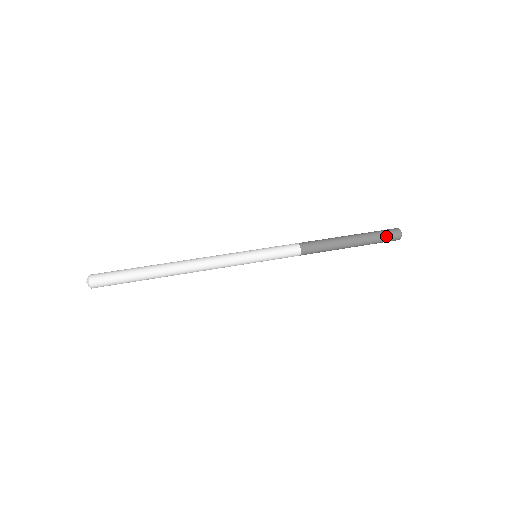
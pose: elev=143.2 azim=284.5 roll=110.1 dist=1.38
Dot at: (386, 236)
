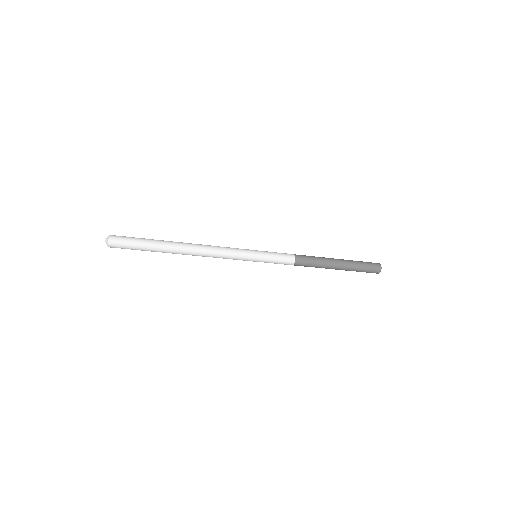
Dot at: (365, 262)
